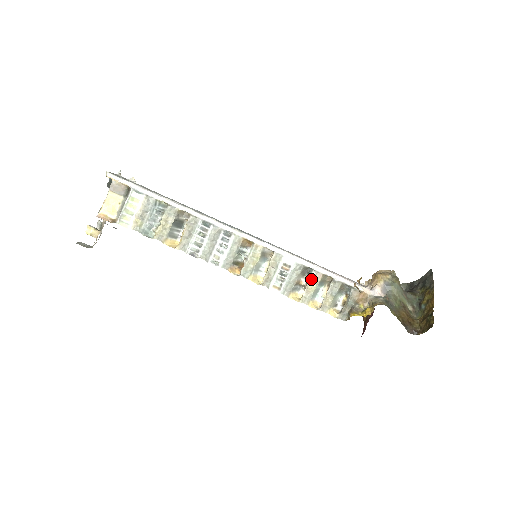
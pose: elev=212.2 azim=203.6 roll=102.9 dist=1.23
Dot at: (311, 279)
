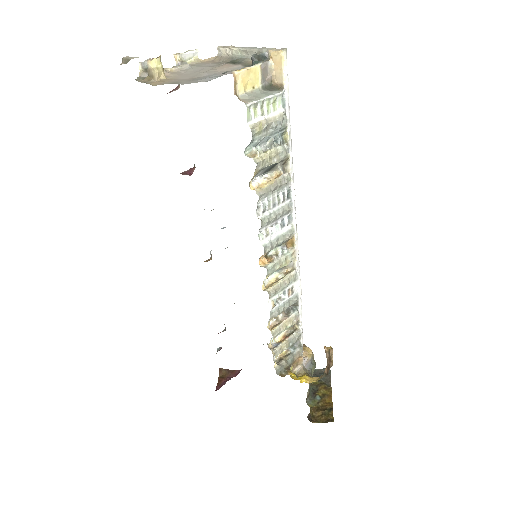
Dot at: (291, 317)
